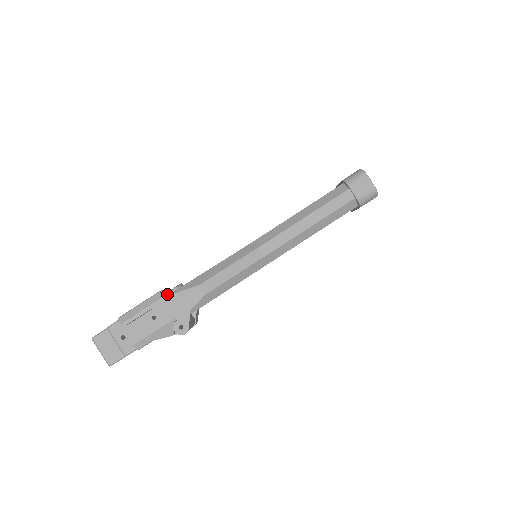
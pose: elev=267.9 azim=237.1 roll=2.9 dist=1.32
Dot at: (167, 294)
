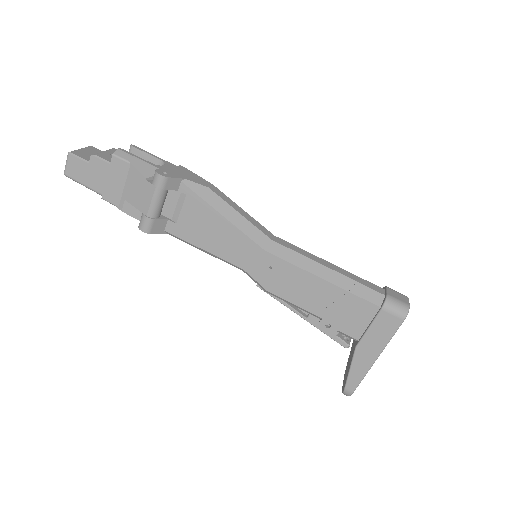
Dot at: occluded
